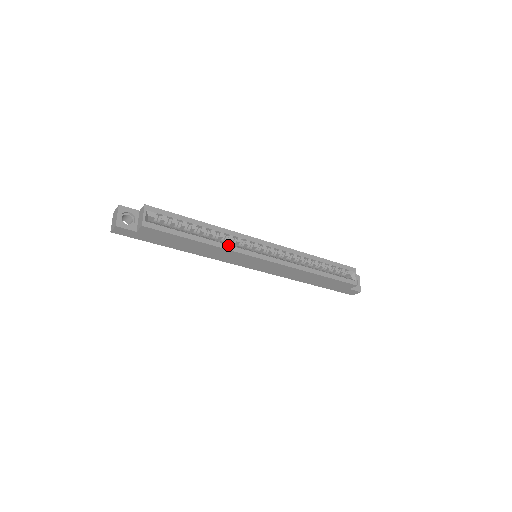
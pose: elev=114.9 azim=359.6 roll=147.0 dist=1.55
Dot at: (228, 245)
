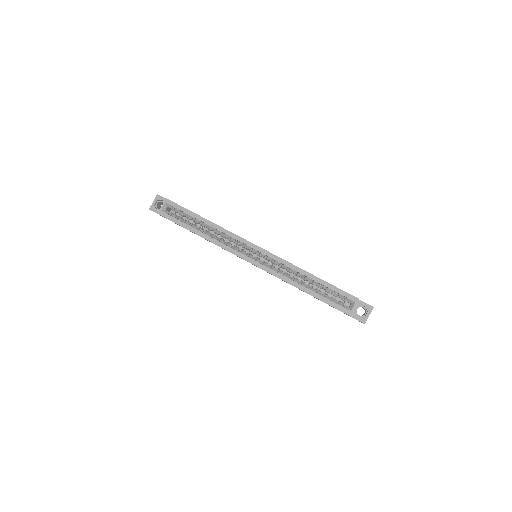
Dot at: (220, 242)
